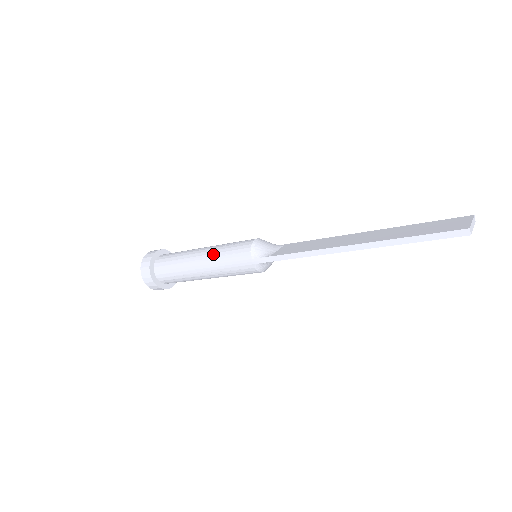
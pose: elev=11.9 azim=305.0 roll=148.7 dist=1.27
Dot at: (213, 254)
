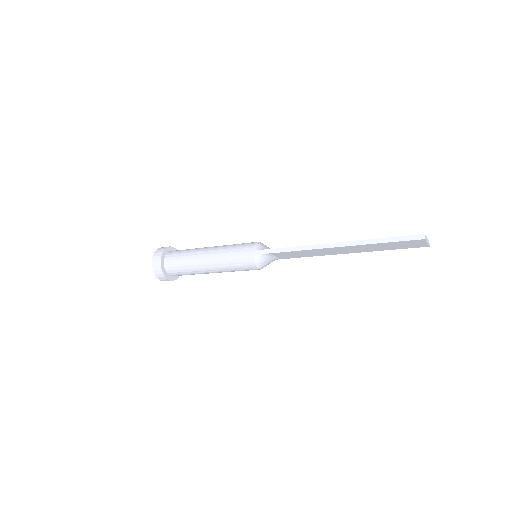
Dot at: (222, 247)
